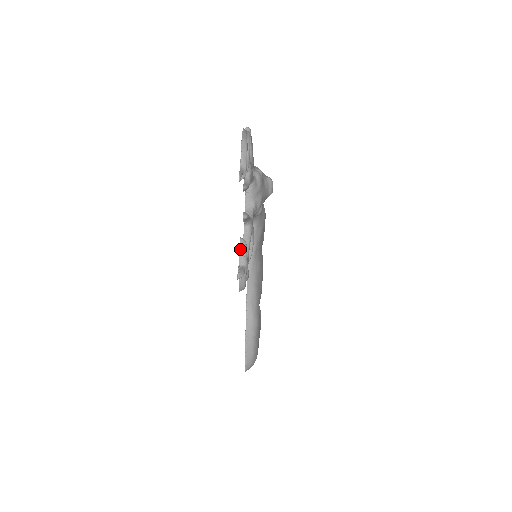
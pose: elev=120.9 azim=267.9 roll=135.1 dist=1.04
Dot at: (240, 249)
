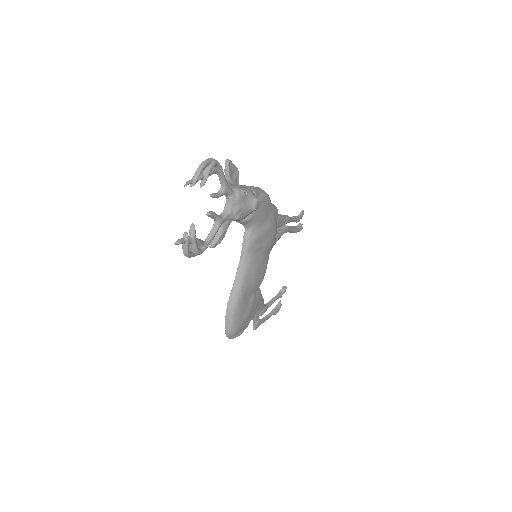
Dot at: (190, 230)
